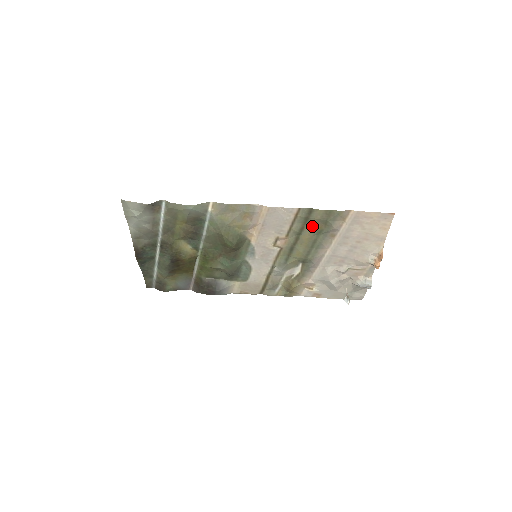
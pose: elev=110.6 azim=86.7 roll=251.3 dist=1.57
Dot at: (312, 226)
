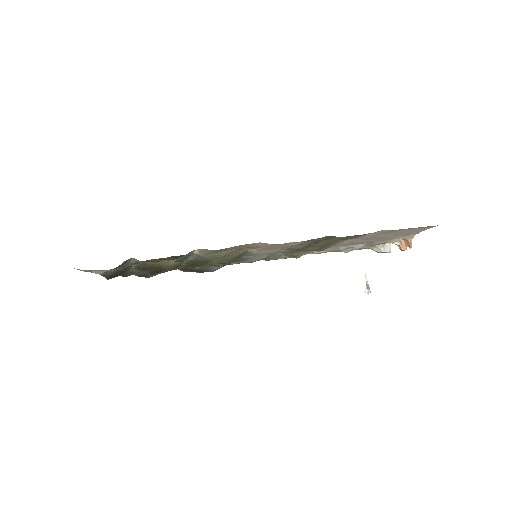
Dot at: (329, 240)
